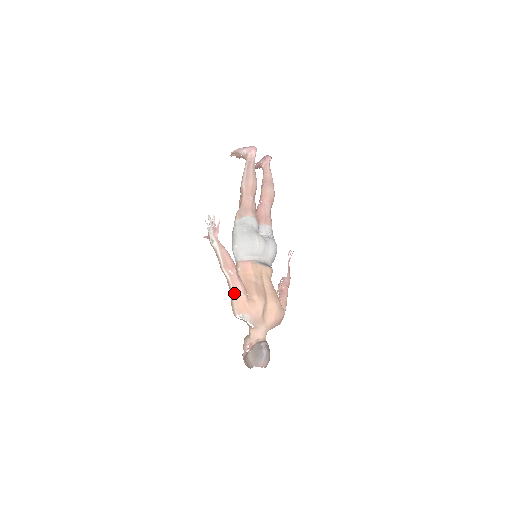
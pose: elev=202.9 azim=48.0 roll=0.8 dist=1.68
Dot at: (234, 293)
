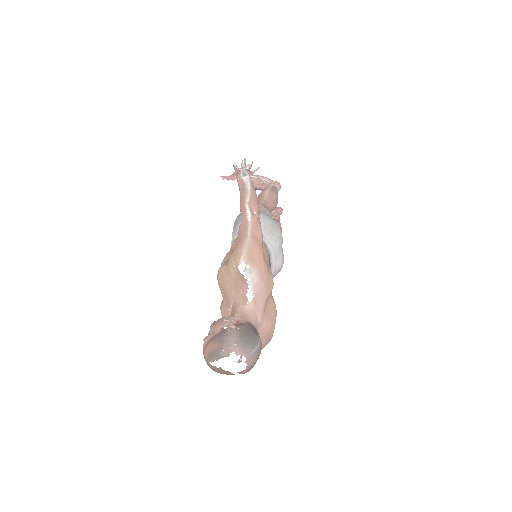
Dot at: (251, 235)
